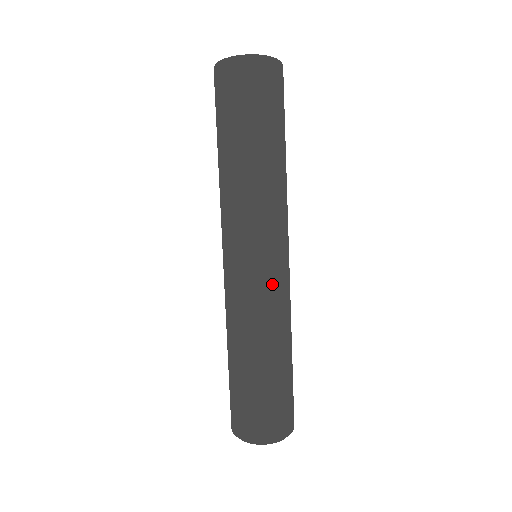
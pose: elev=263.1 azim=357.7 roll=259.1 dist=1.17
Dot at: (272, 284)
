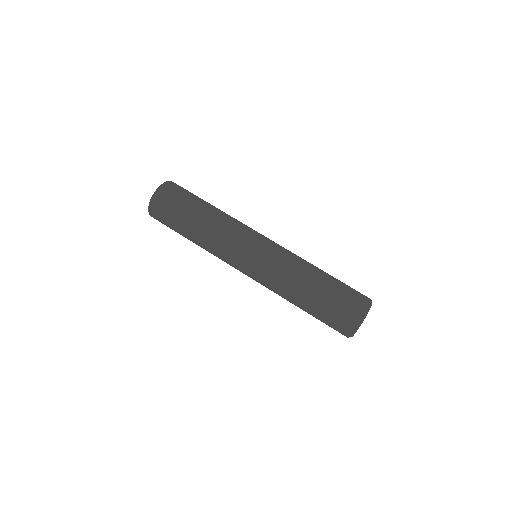
Dot at: (273, 251)
